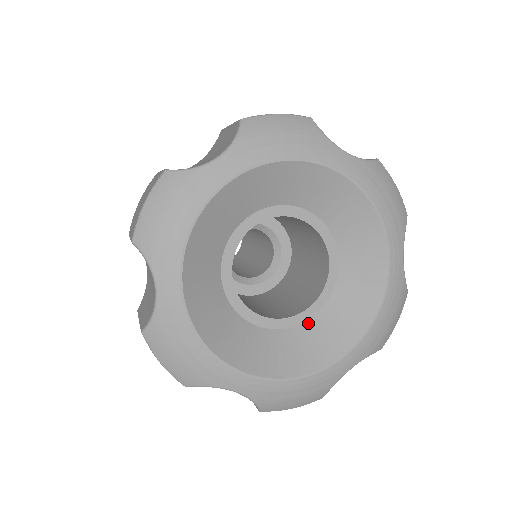
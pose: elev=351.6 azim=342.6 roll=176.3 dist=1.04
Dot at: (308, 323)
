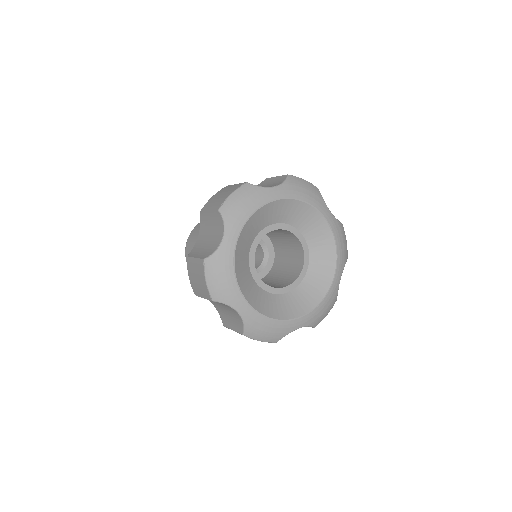
Dot at: (283, 295)
